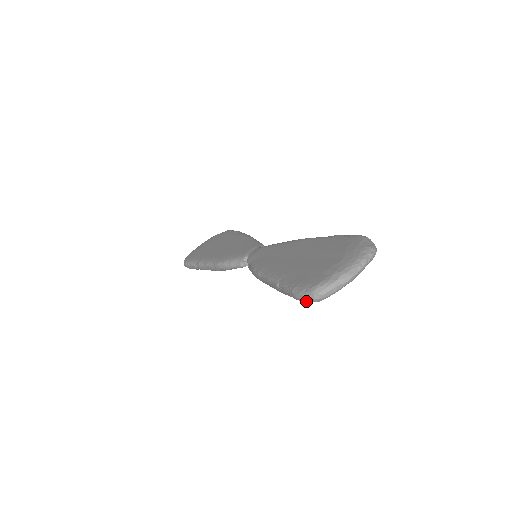
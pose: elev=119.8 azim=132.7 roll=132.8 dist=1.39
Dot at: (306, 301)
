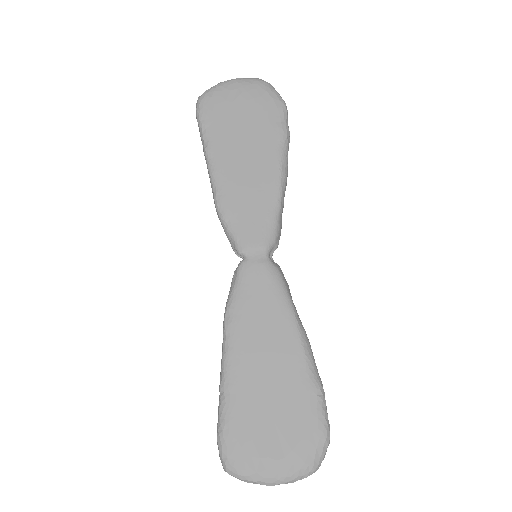
Dot at: (221, 453)
